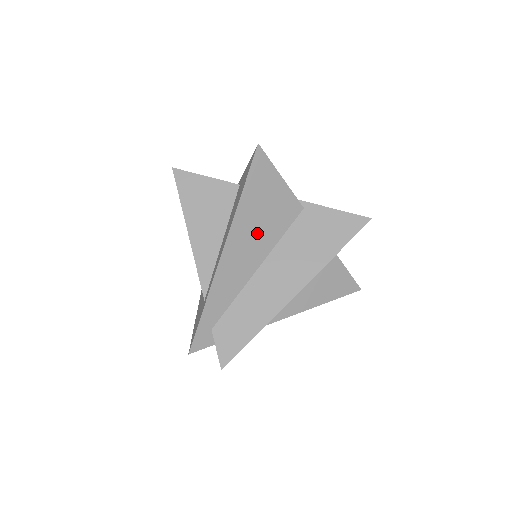
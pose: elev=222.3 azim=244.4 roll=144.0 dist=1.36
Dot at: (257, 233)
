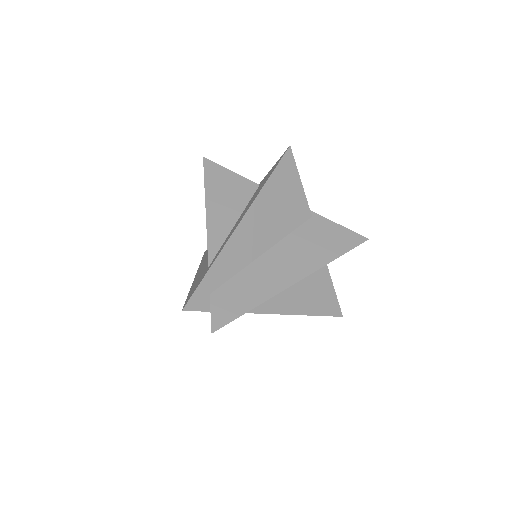
Dot at: (271, 220)
